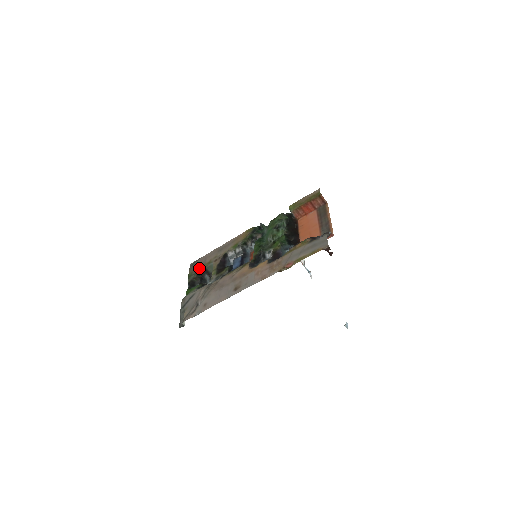
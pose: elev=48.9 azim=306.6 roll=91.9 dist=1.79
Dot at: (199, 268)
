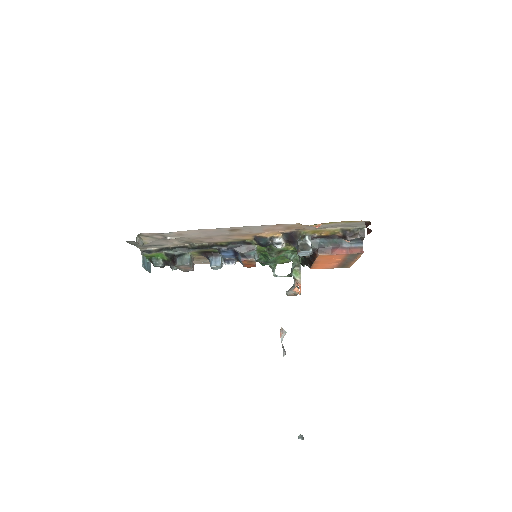
Dot at: occluded
